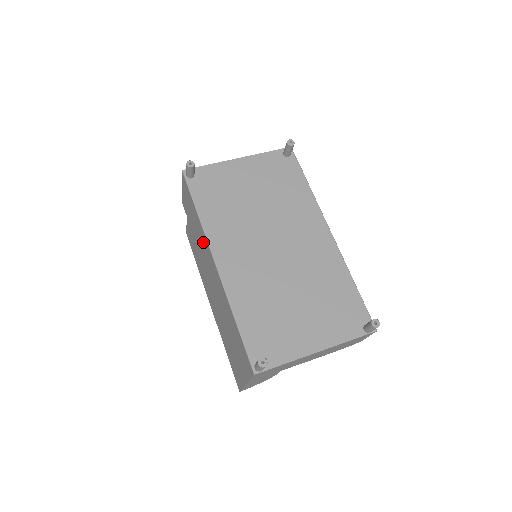
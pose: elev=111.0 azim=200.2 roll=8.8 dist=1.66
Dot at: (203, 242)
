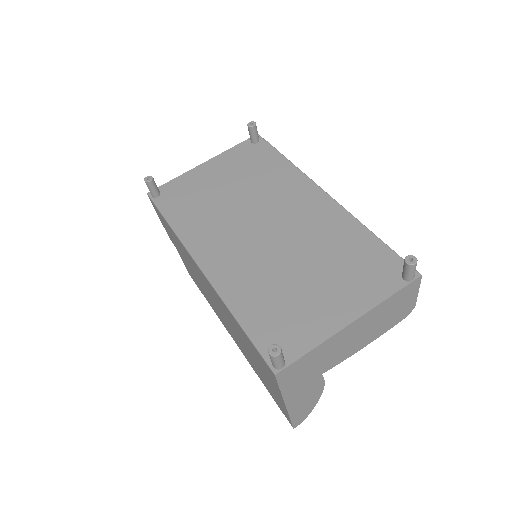
Dot at: occluded
